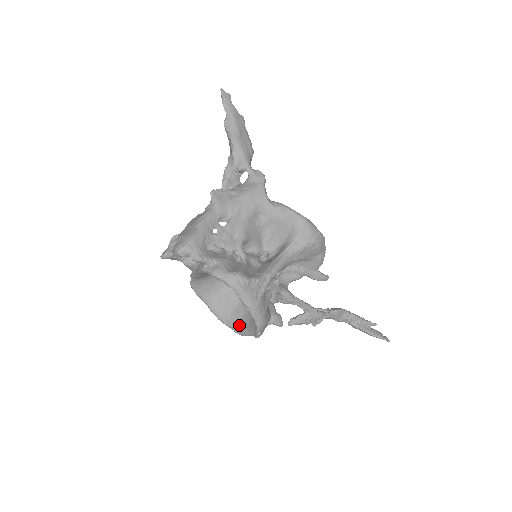
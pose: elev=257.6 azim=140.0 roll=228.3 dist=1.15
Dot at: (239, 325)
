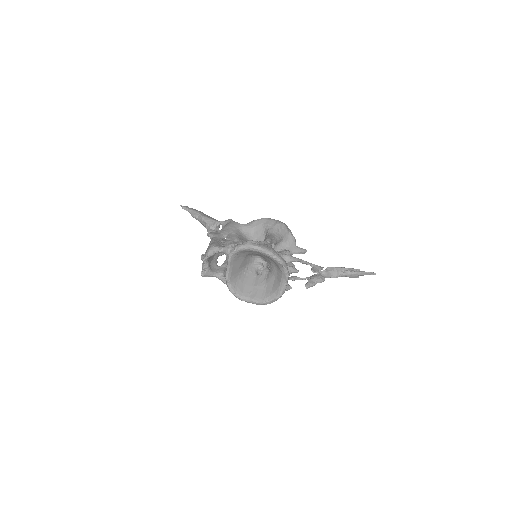
Dot at: (275, 291)
